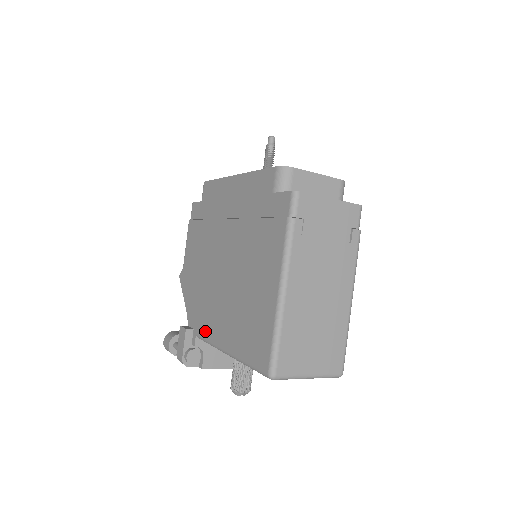
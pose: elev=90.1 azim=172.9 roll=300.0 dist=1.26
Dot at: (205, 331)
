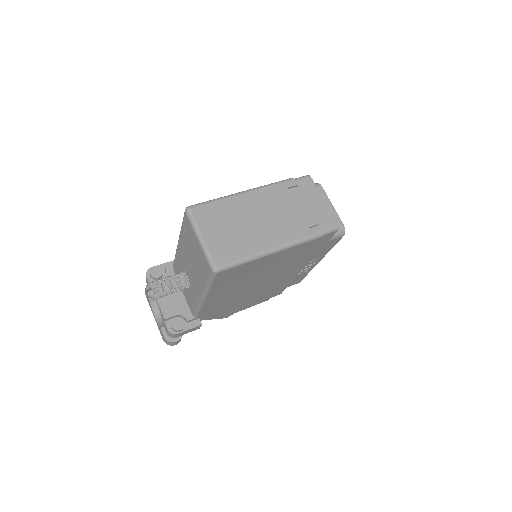
Dot at: occluded
